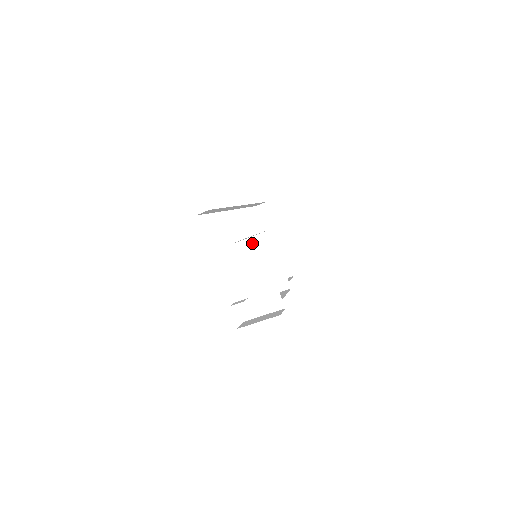
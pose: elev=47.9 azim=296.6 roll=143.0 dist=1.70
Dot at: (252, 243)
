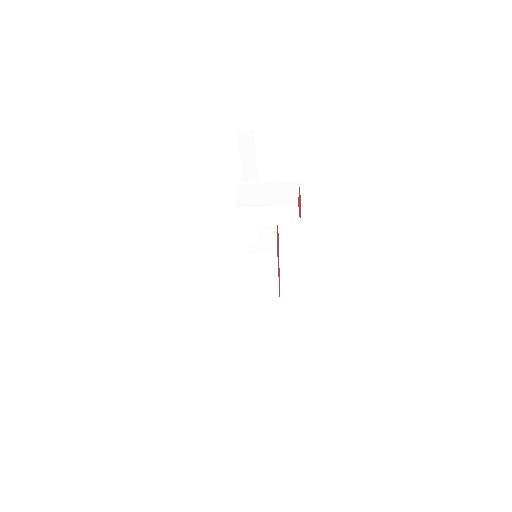
Dot at: (252, 259)
